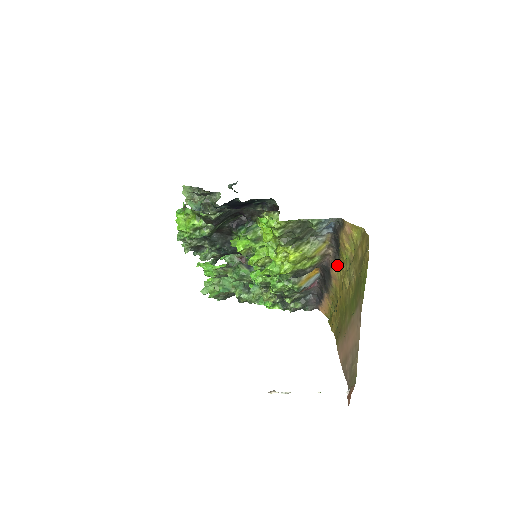
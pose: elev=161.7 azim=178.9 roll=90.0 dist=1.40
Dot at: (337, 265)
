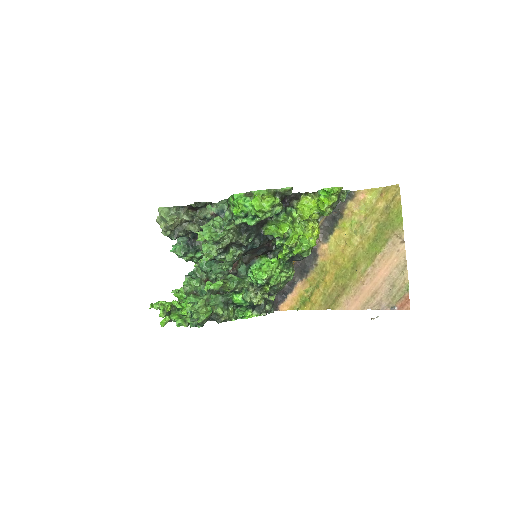
Dot at: (329, 240)
